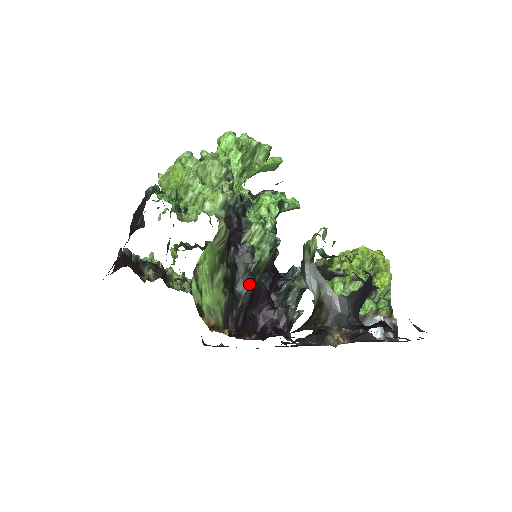
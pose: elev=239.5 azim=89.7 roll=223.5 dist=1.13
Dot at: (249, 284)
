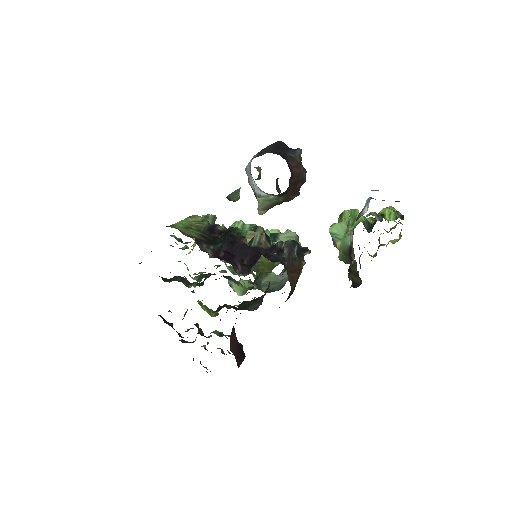
Dot at: (228, 237)
